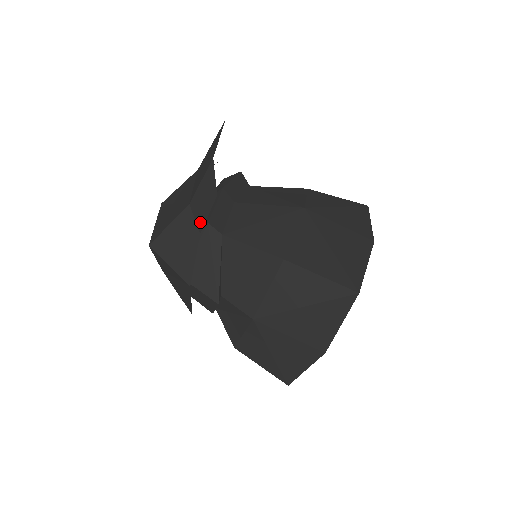
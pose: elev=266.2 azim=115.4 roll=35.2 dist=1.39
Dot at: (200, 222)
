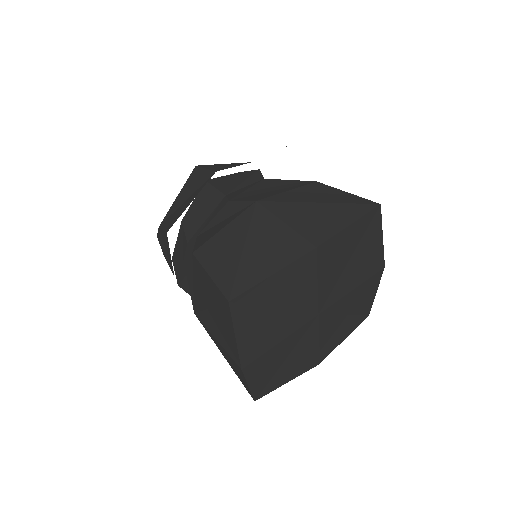
Dot at: occluded
